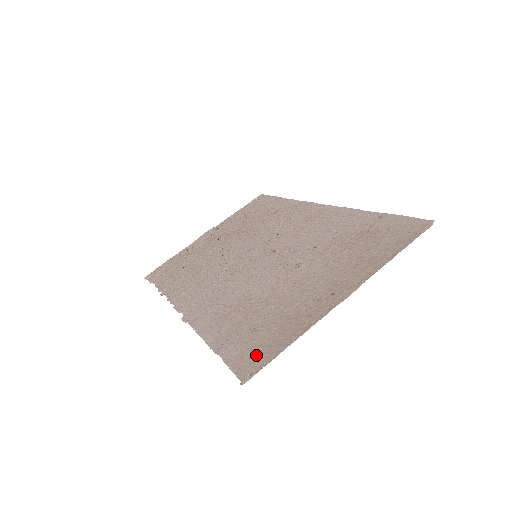
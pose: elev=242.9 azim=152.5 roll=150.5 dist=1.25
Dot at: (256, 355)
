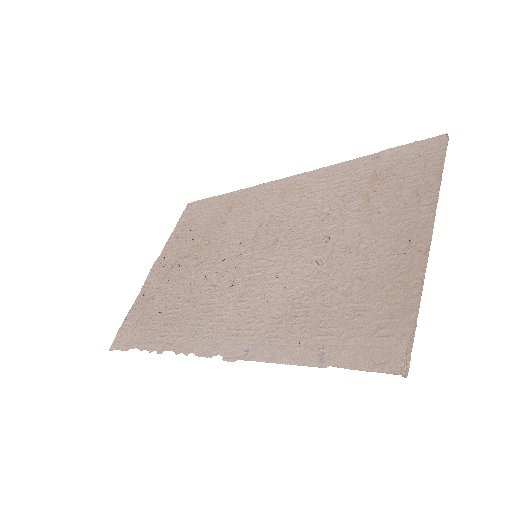
Dot at: (385, 340)
